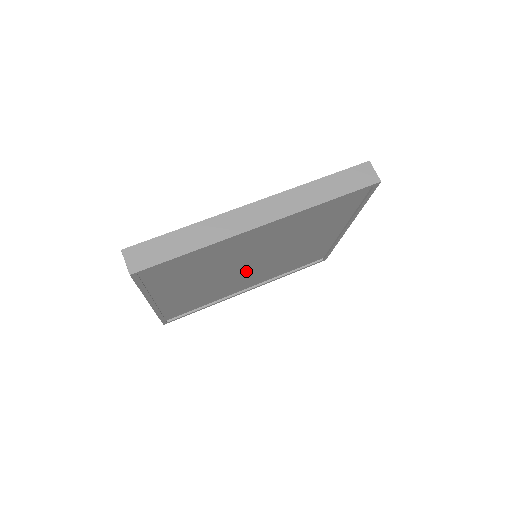
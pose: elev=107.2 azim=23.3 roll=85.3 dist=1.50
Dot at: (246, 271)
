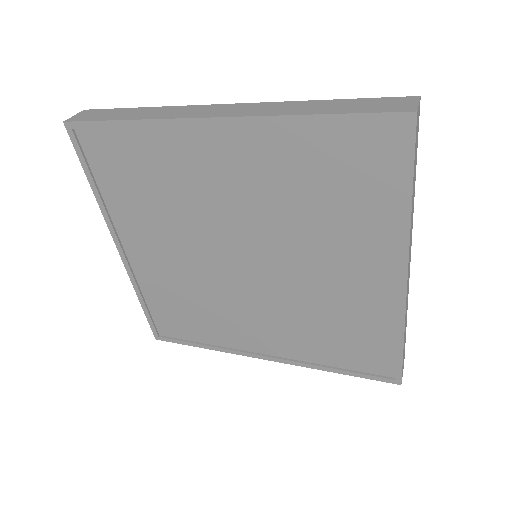
Dot at: (245, 284)
